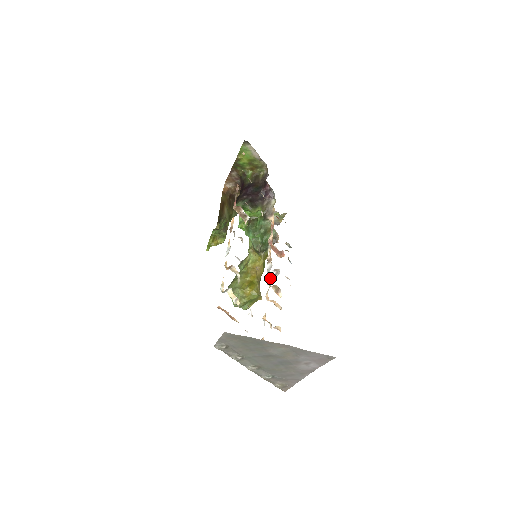
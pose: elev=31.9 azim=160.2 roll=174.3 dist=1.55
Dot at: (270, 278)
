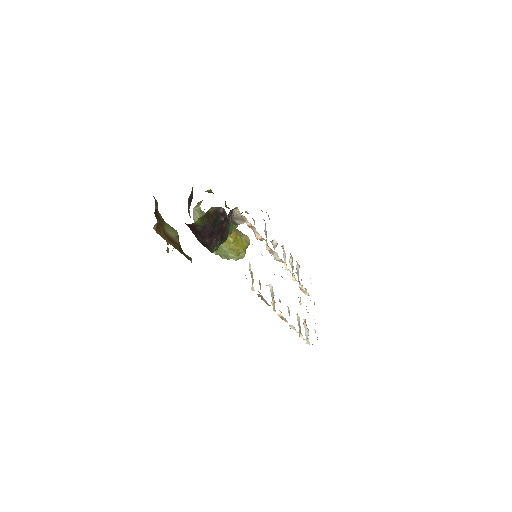
Dot at: (281, 260)
